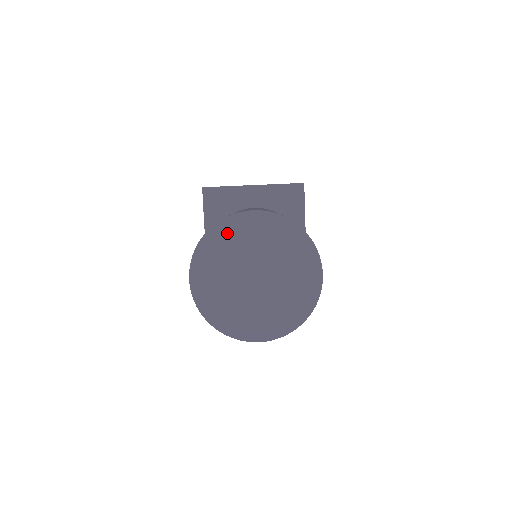
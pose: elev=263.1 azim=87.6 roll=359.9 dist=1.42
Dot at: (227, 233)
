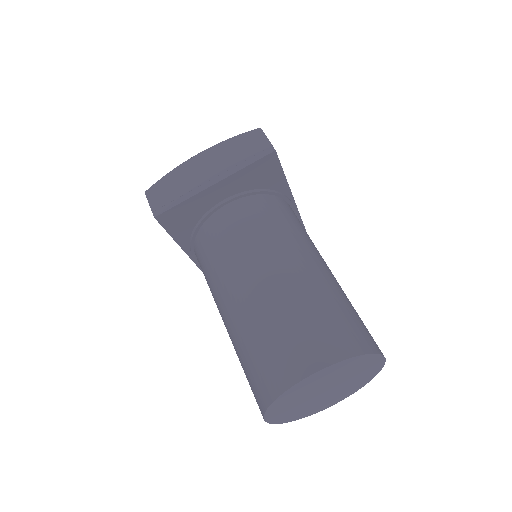
Dot at: (292, 394)
